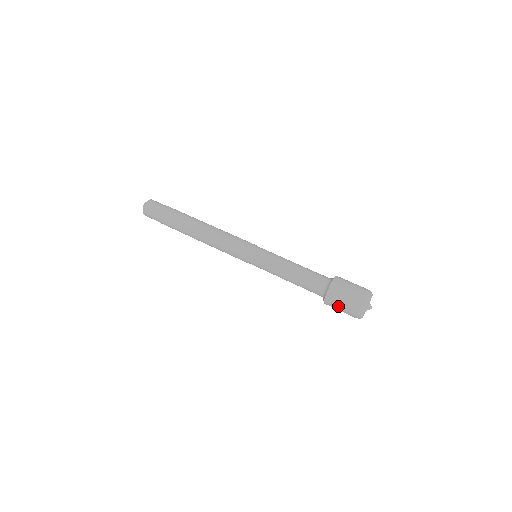
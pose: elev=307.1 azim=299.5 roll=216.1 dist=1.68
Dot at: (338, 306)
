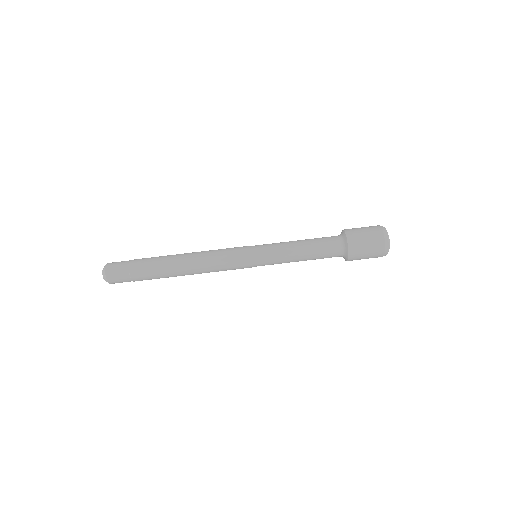
Dot at: occluded
